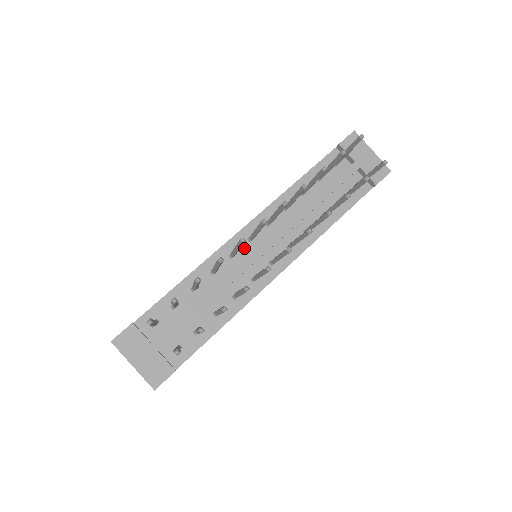
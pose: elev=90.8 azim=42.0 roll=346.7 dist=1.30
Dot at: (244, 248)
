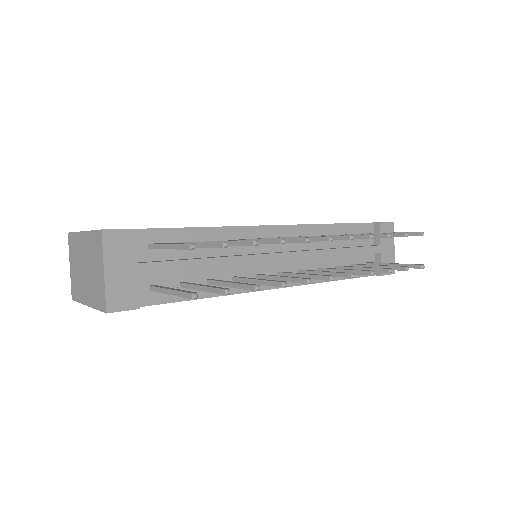
Dot at: occluded
